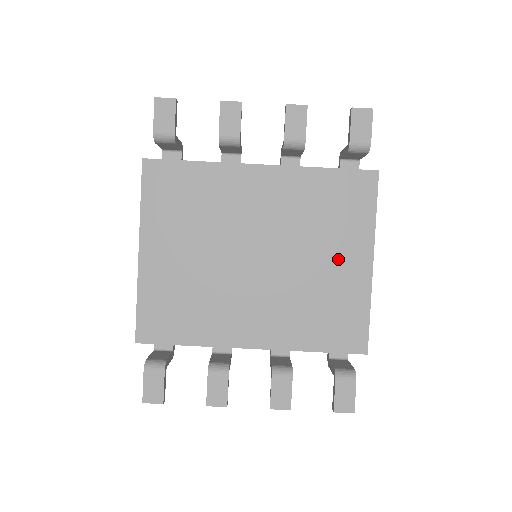
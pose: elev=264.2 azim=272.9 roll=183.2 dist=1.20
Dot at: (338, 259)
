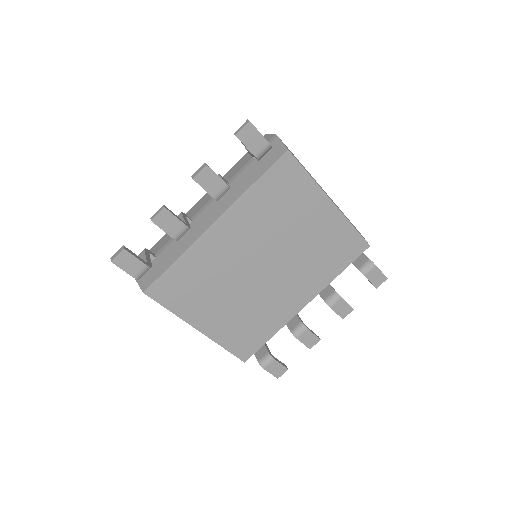
Dot at: (310, 221)
